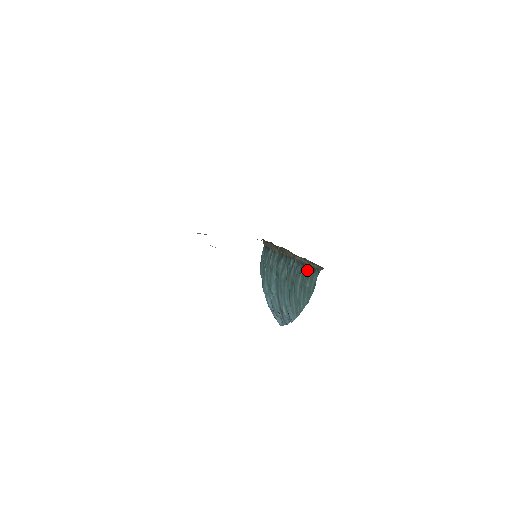
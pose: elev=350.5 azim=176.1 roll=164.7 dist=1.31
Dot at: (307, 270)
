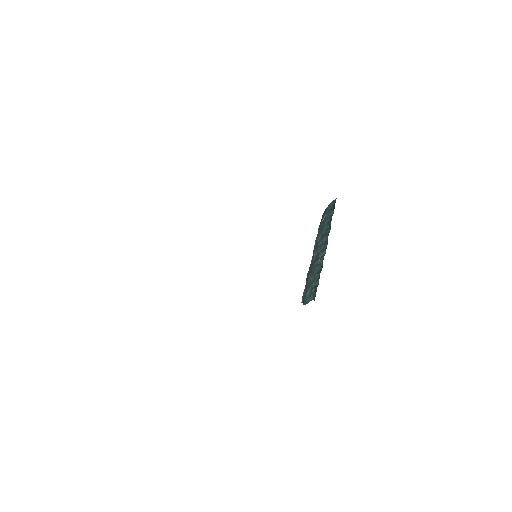
Dot at: (317, 281)
